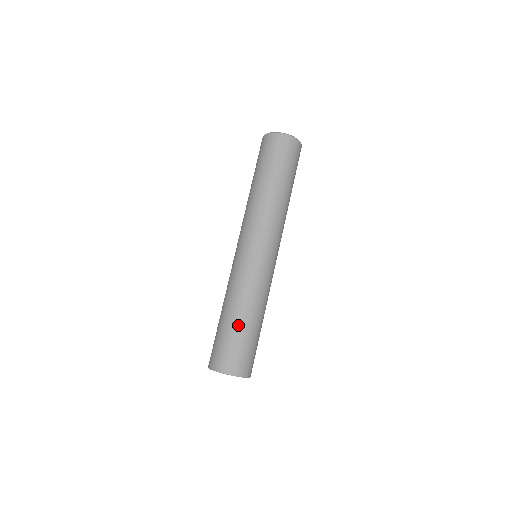
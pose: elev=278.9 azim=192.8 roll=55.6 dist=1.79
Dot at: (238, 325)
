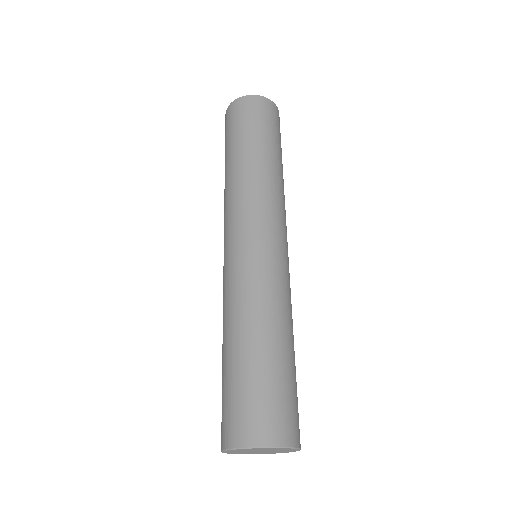
Dot at: (255, 354)
